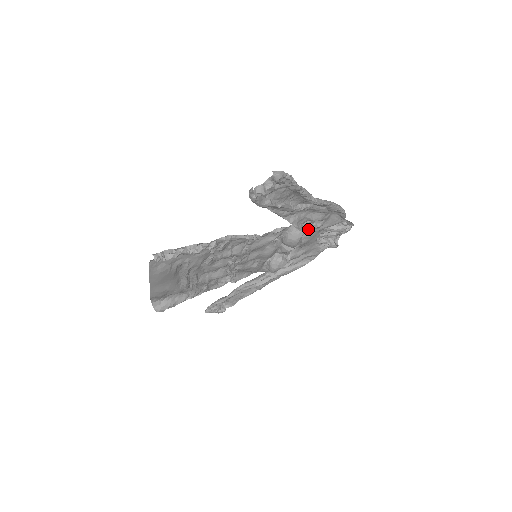
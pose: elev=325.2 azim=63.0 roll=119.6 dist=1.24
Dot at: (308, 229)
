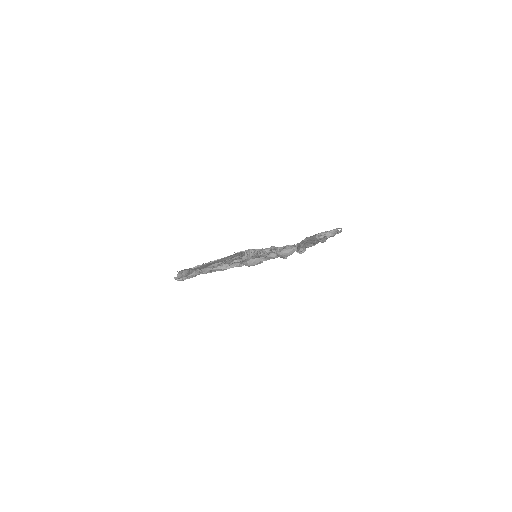
Dot at: occluded
